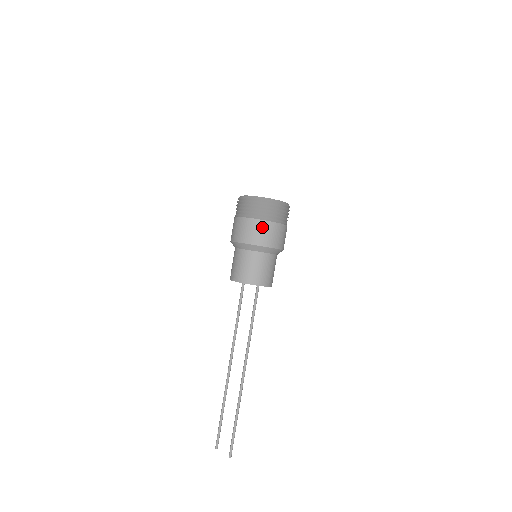
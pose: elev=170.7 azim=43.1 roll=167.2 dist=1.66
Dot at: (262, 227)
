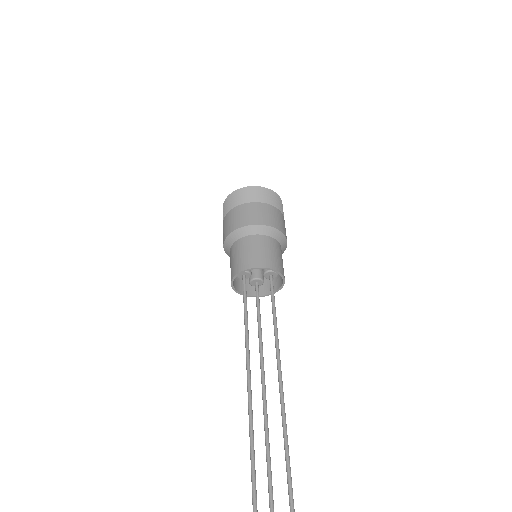
Dot at: (280, 216)
